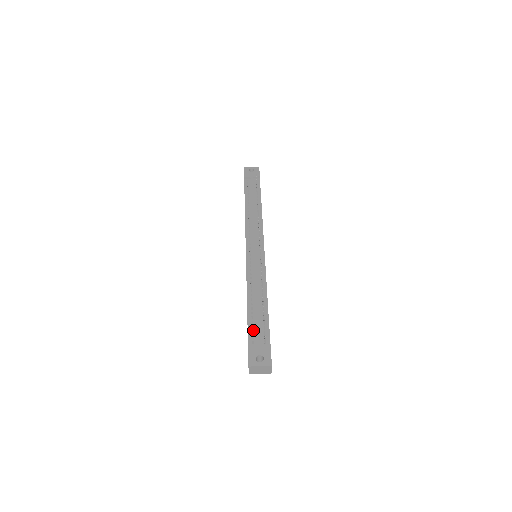
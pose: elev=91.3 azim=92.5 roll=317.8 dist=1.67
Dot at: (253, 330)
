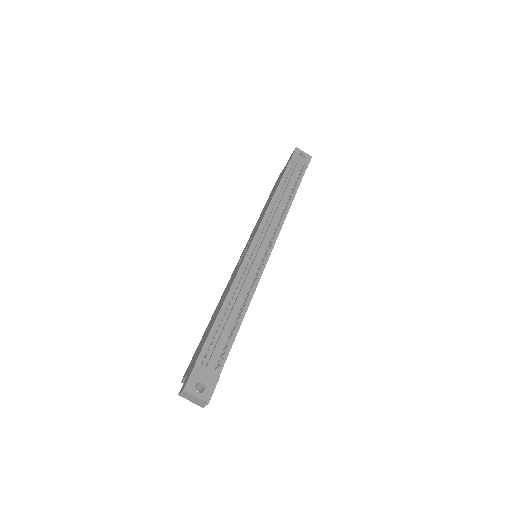
Dot at: (210, 347)
